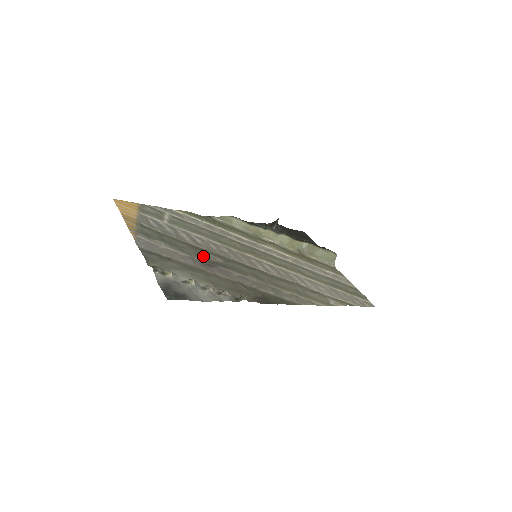
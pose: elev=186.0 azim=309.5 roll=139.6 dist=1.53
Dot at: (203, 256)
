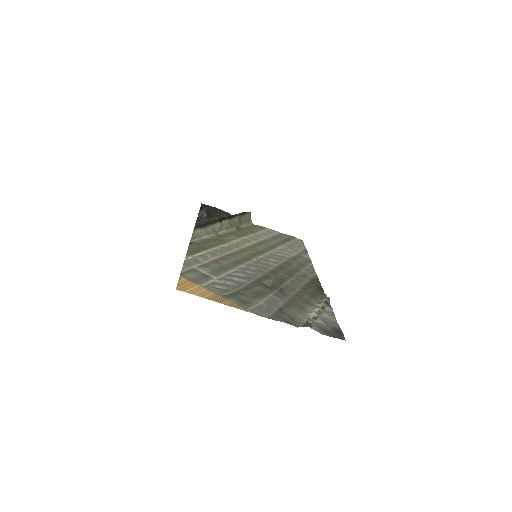
Dot at: (268, 287)
